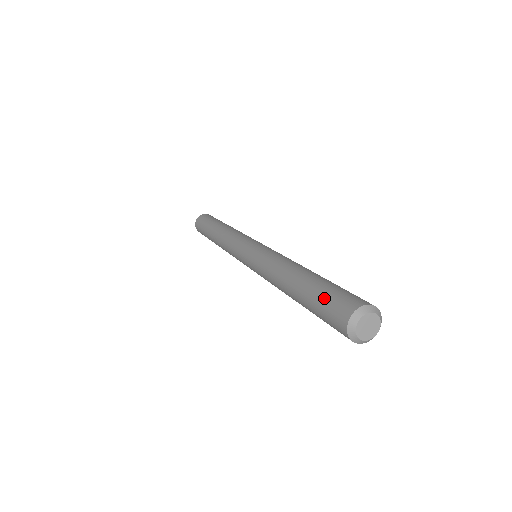
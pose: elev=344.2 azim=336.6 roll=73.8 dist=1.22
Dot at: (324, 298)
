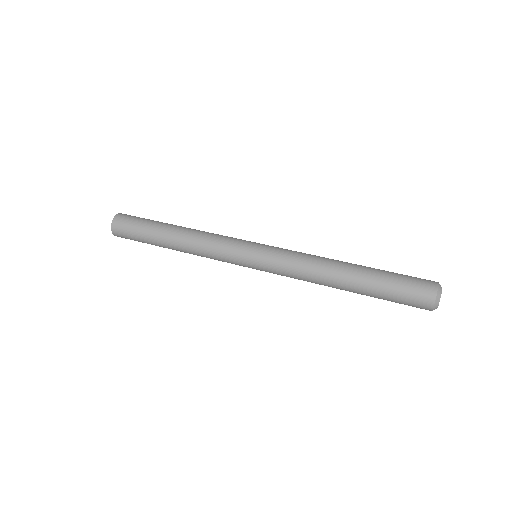
Dot at: (402, 277)
